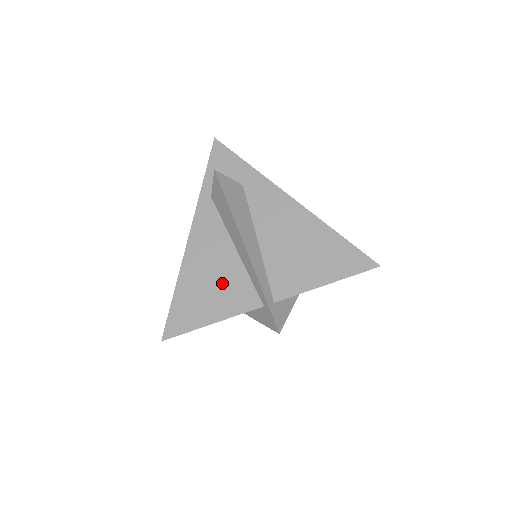
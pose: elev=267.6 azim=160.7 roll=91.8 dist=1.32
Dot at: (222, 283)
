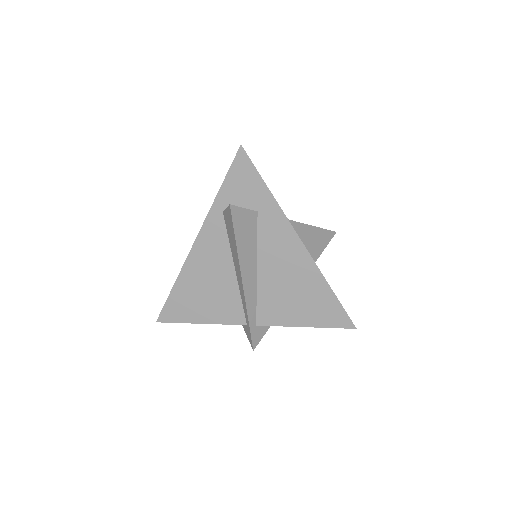
Dot at: (216, 295)
